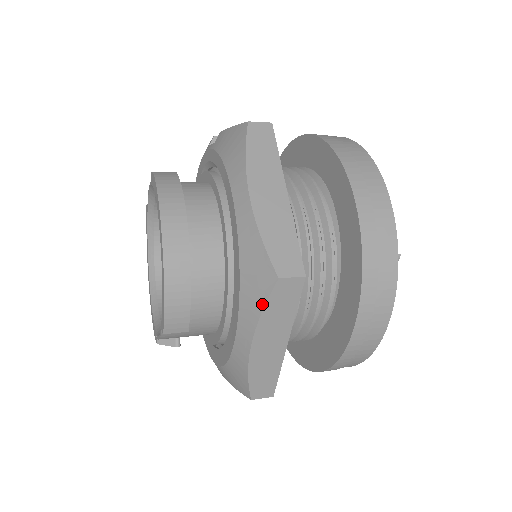
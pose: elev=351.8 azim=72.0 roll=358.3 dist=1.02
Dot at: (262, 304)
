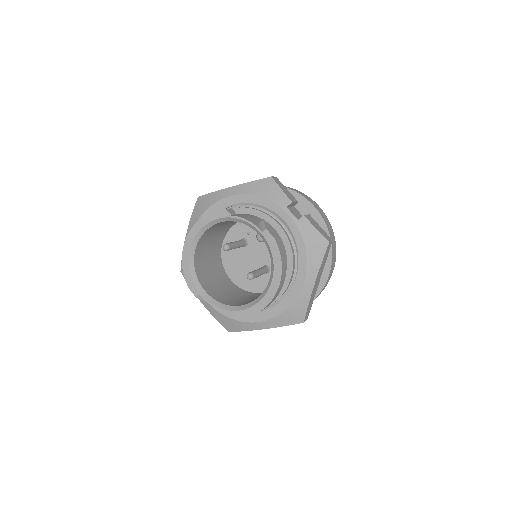
Dot at: (287, 325)
